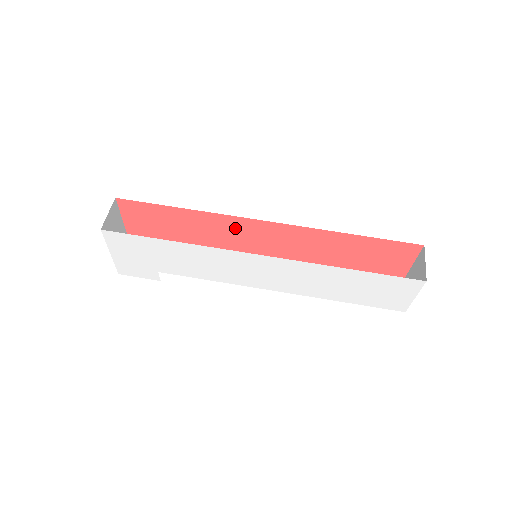
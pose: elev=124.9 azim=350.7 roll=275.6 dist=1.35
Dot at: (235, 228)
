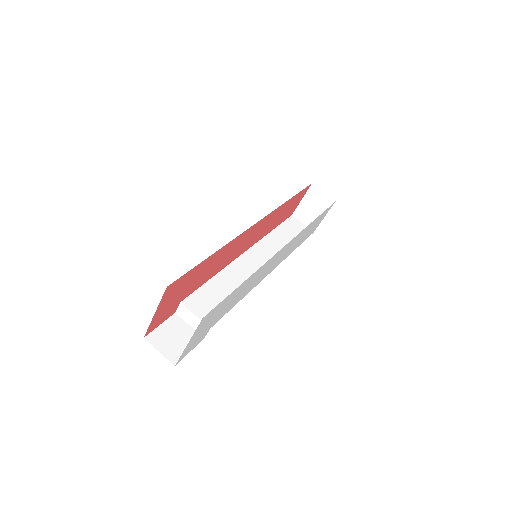
Dot at: (235, 246)
